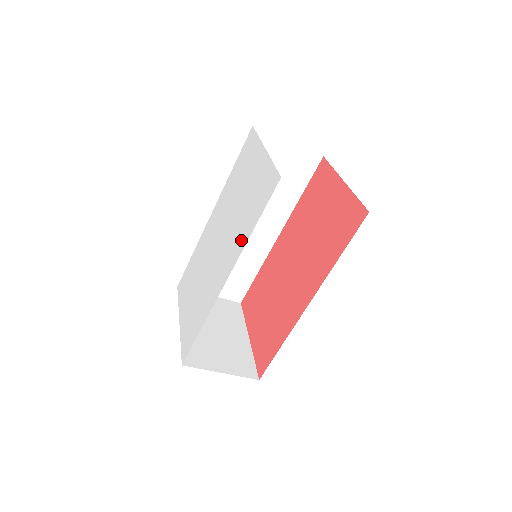
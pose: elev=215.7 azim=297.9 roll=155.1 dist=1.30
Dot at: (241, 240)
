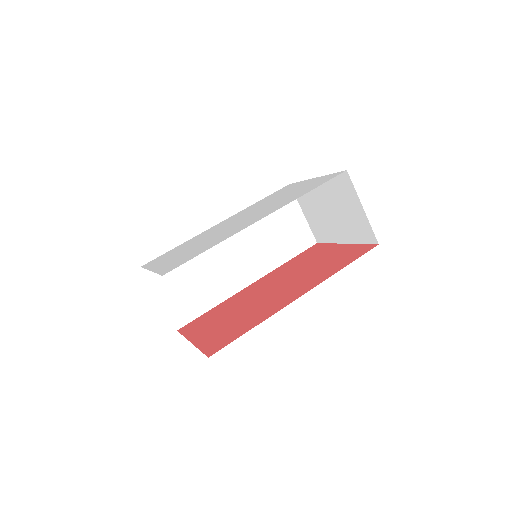
Dot at: (288, 201)
